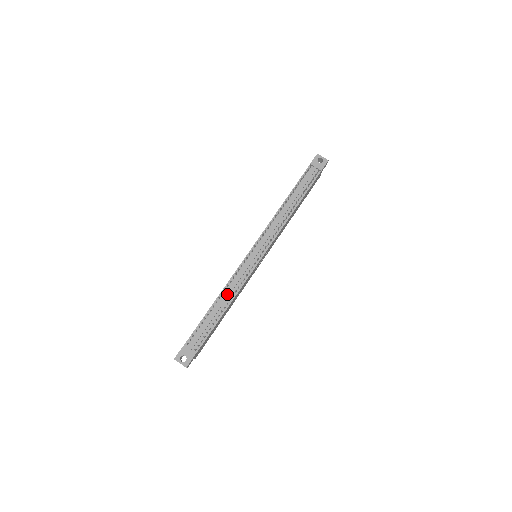
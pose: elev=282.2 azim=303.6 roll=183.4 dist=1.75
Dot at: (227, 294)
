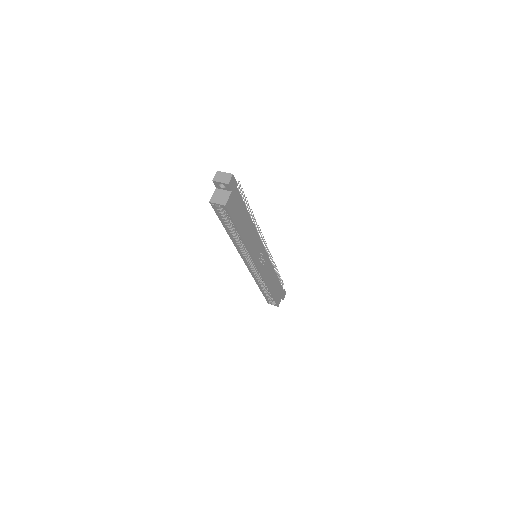
Dot at: occluded
